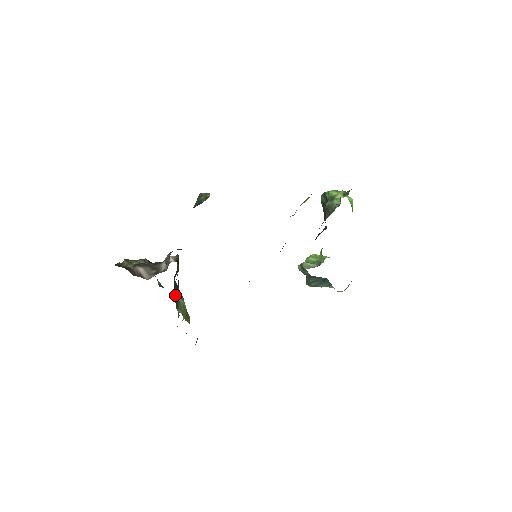
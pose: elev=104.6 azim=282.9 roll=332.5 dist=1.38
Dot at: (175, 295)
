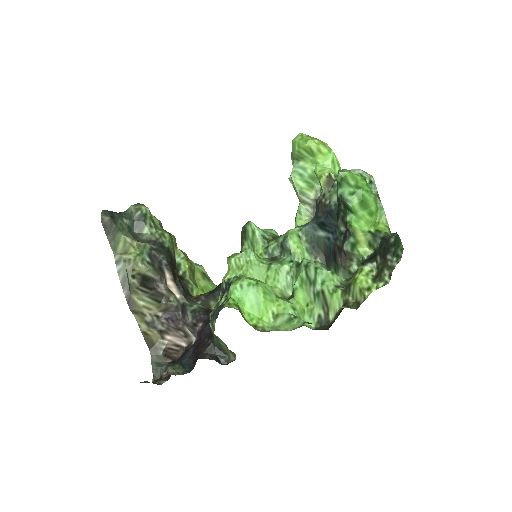
Dot at: (172, 264)
